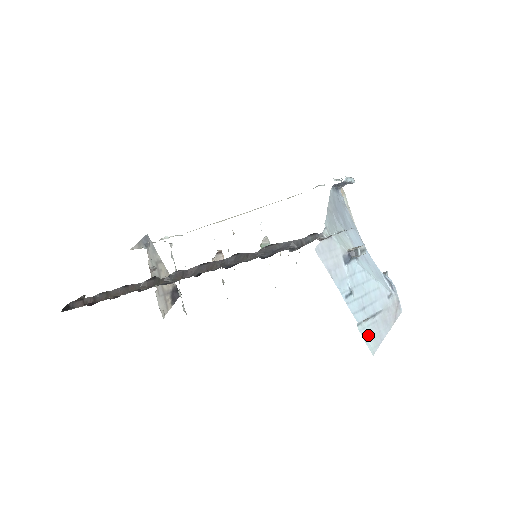
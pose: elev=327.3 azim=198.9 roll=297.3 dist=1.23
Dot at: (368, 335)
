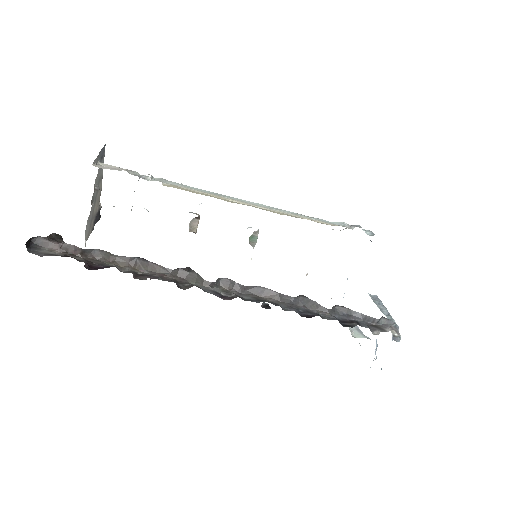
Dot at: occluded
